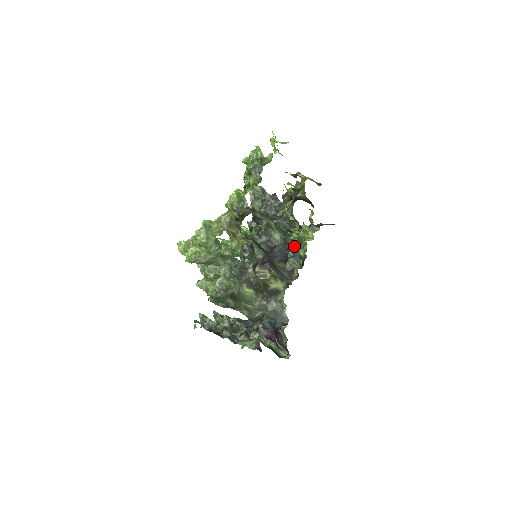
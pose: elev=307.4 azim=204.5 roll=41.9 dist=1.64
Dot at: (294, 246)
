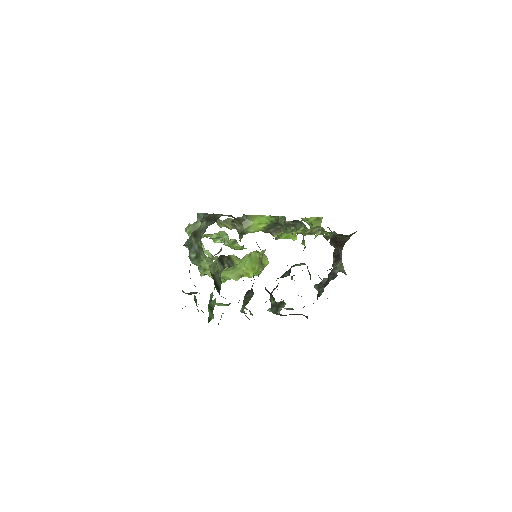
Dot at: occluded
